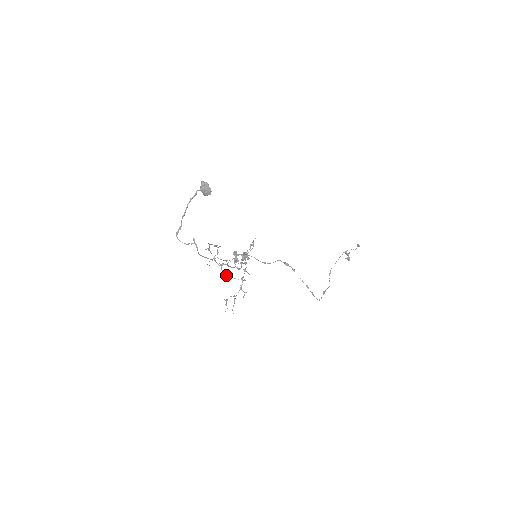
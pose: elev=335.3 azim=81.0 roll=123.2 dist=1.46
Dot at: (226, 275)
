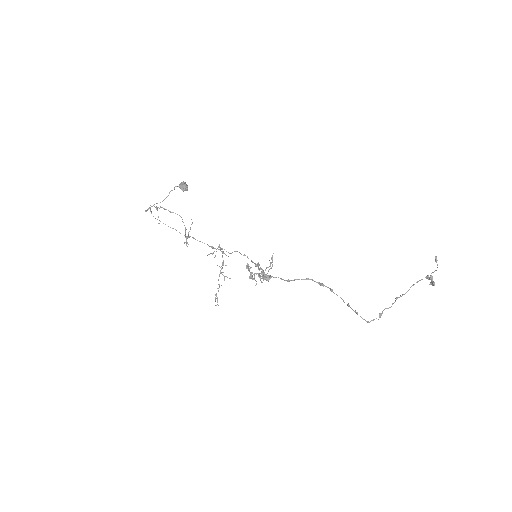
Dot at: occluded
